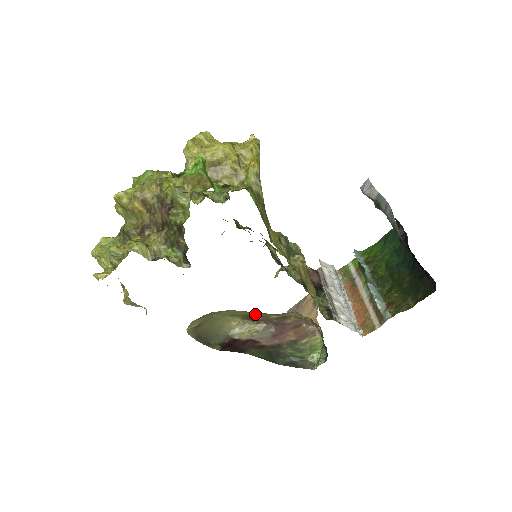
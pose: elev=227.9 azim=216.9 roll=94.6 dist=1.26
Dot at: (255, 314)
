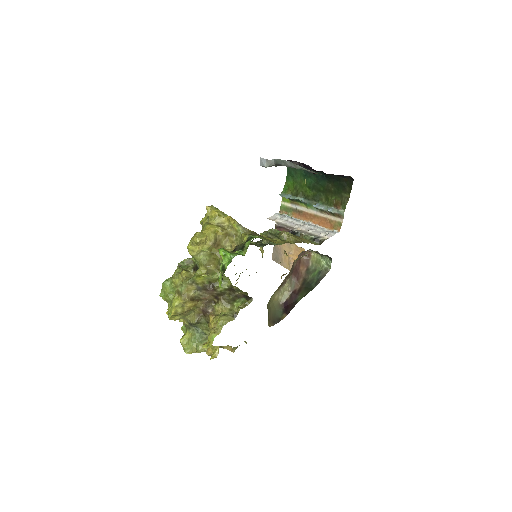
Dot at: occluded
